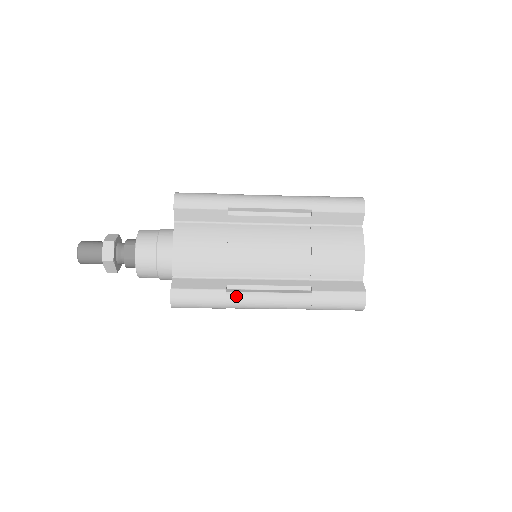
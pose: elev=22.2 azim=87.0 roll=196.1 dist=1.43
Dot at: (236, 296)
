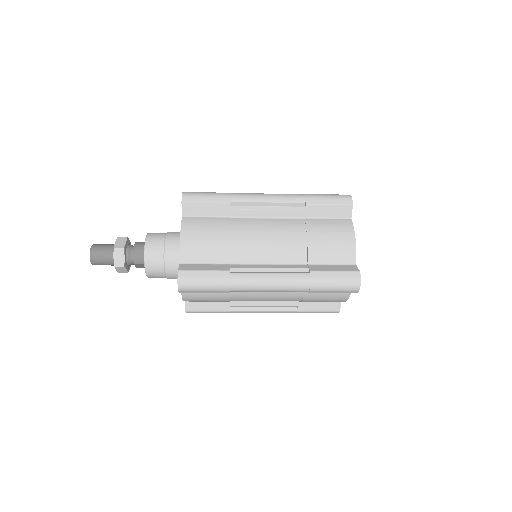
Dot at: occluded
